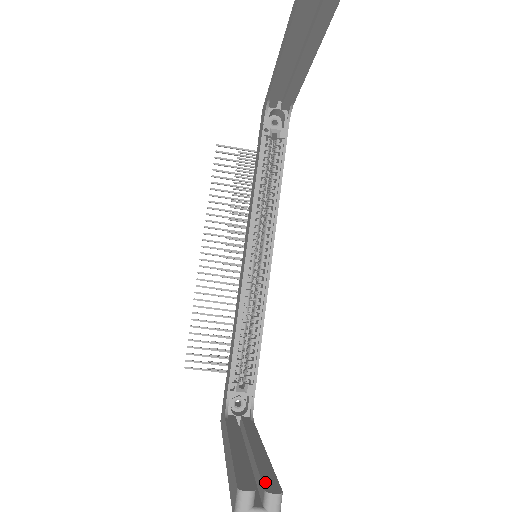
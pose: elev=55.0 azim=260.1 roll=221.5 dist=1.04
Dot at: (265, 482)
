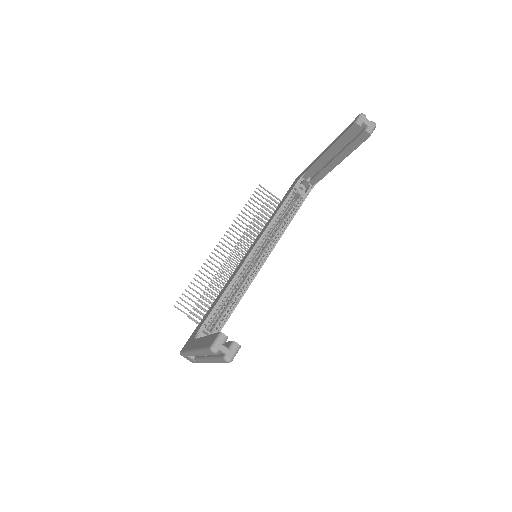
Dot at: occluded
